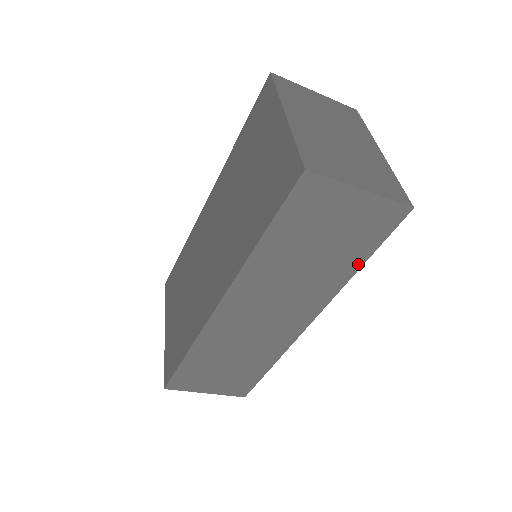
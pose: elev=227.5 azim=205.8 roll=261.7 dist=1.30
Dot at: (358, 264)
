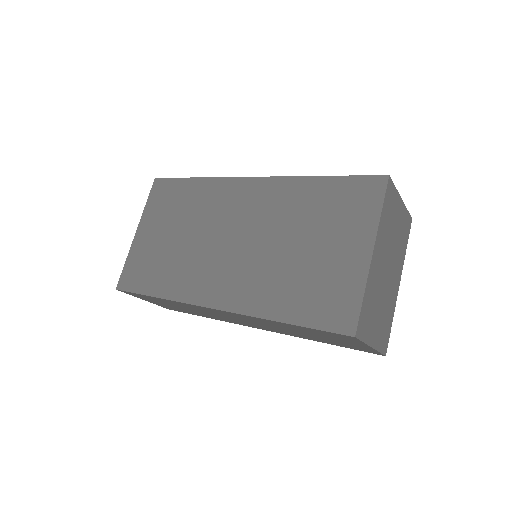
Dot at: (323, 342)
